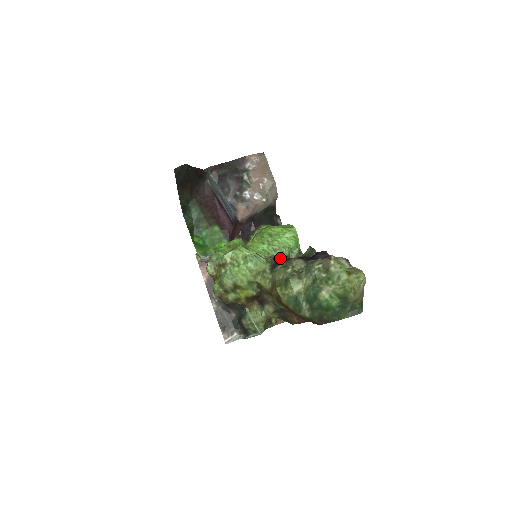
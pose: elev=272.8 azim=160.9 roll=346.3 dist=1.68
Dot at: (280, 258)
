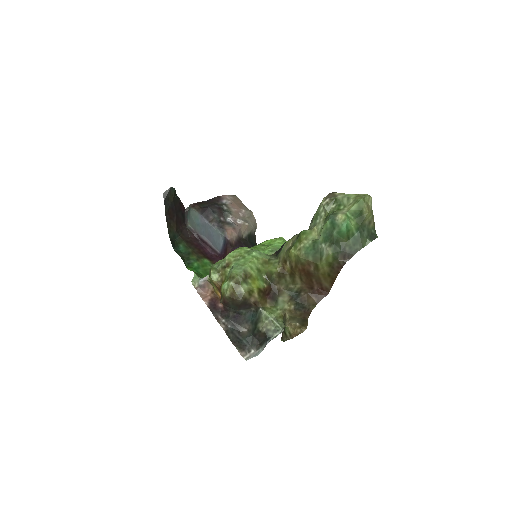
Dot at: occluded
